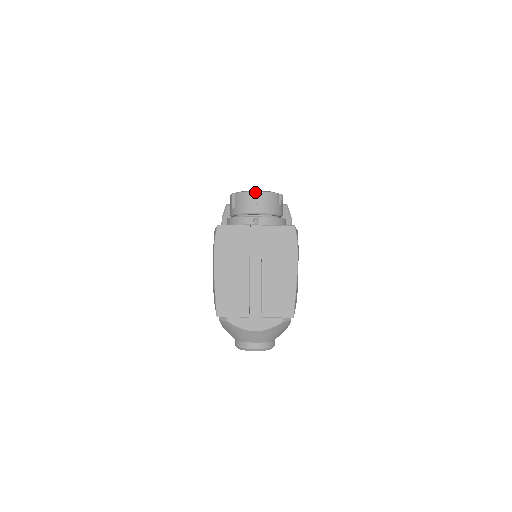
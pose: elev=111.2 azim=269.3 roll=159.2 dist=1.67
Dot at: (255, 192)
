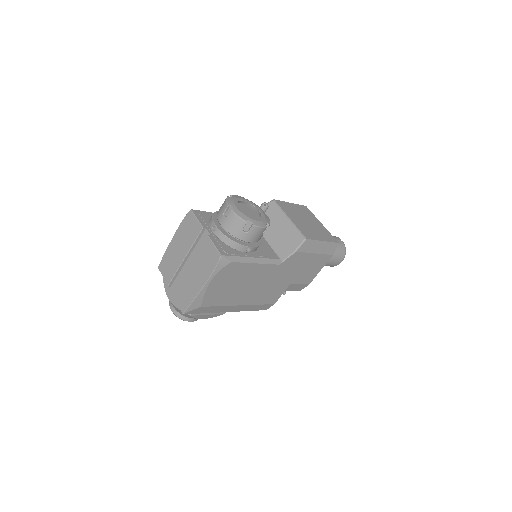
Dot at: (231, 207)
